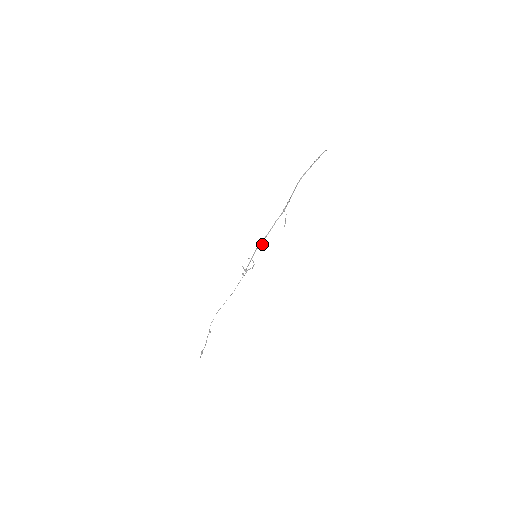
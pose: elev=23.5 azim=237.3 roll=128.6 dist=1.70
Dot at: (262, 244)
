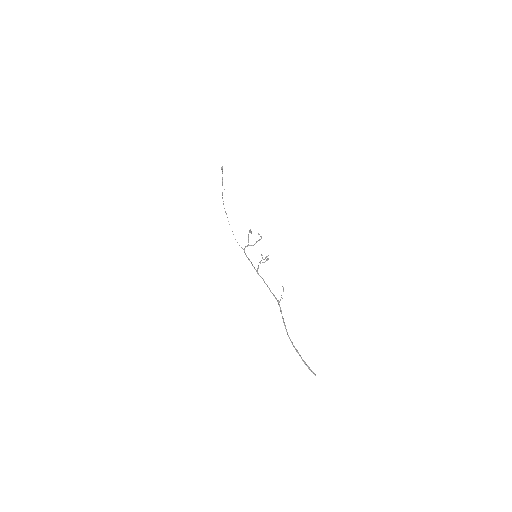
Dot at: occluded
